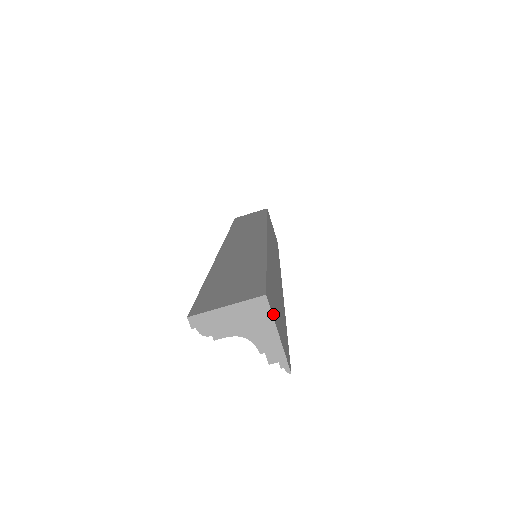
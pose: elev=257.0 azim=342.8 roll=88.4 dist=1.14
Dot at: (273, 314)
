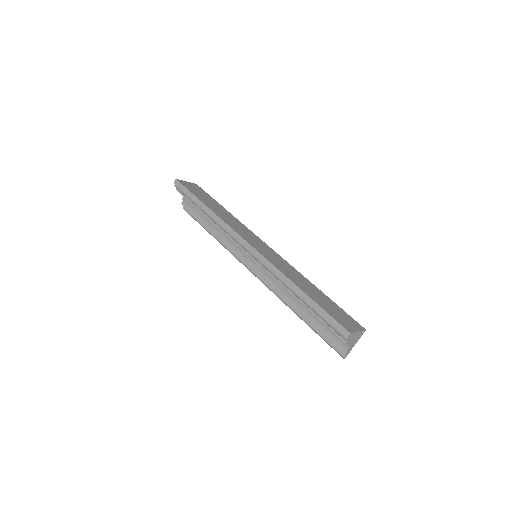
Dot at: occluded
